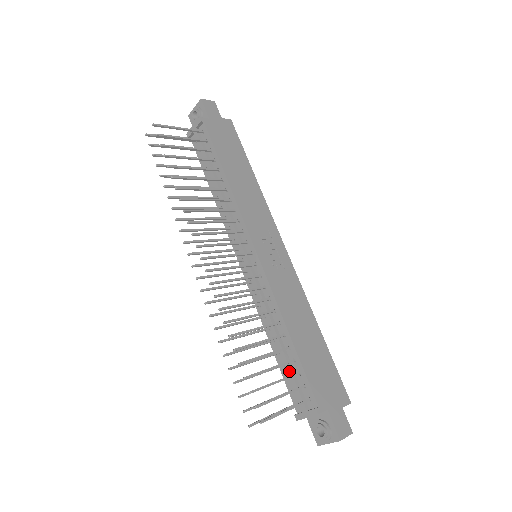
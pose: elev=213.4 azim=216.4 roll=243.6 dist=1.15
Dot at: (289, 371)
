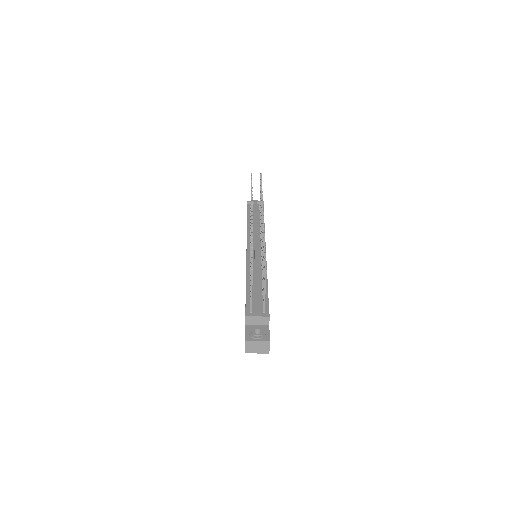
Dot at: (258, 294)
